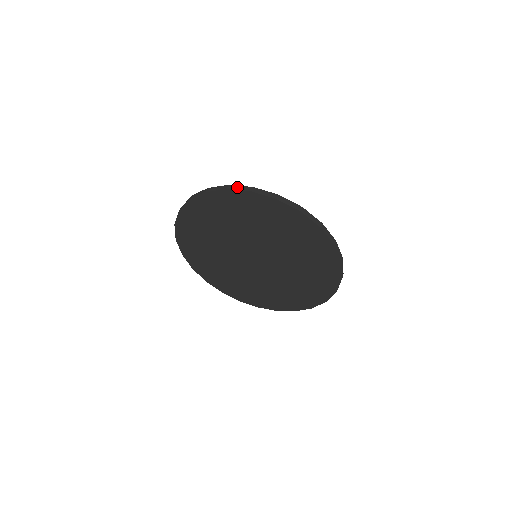
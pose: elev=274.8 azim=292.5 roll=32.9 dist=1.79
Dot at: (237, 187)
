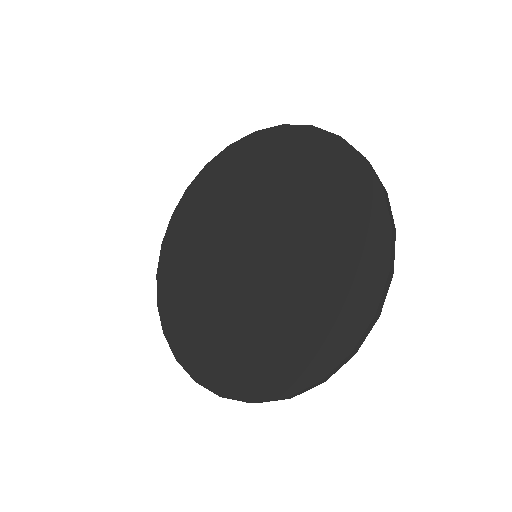
Dot at: (326, 132)
